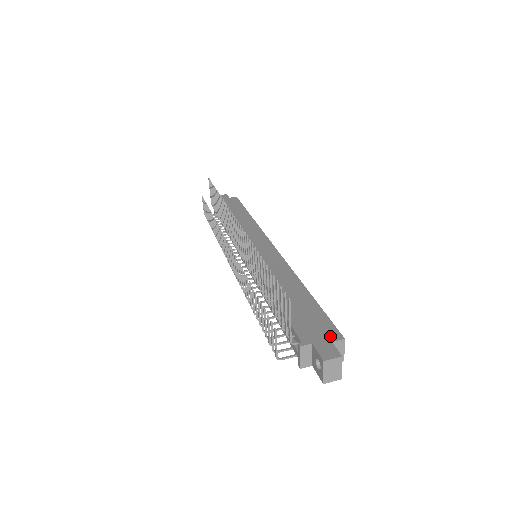
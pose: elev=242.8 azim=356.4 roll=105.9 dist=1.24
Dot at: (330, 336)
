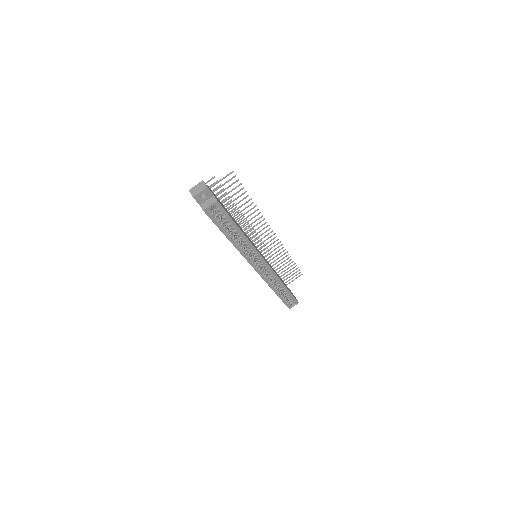
Dot at: (217, 199)
